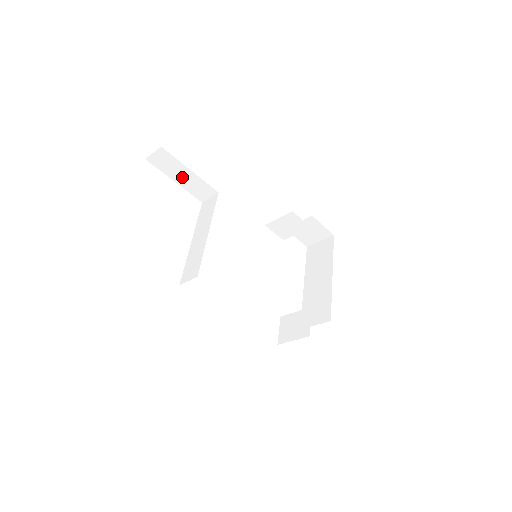
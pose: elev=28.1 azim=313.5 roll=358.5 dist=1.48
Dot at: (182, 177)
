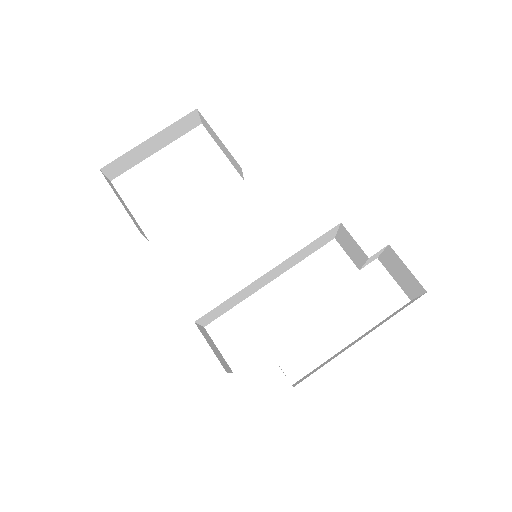
Dot at: (222, 146)
